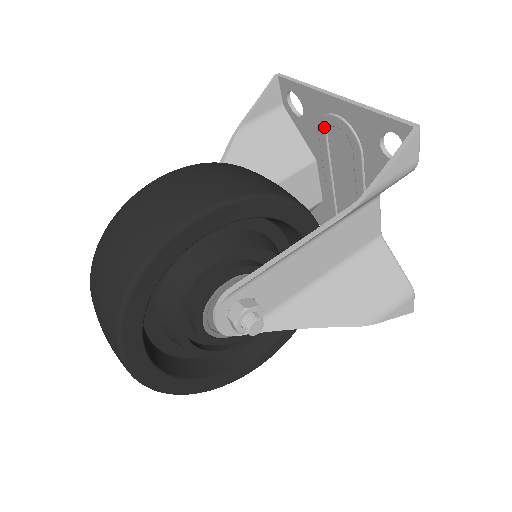
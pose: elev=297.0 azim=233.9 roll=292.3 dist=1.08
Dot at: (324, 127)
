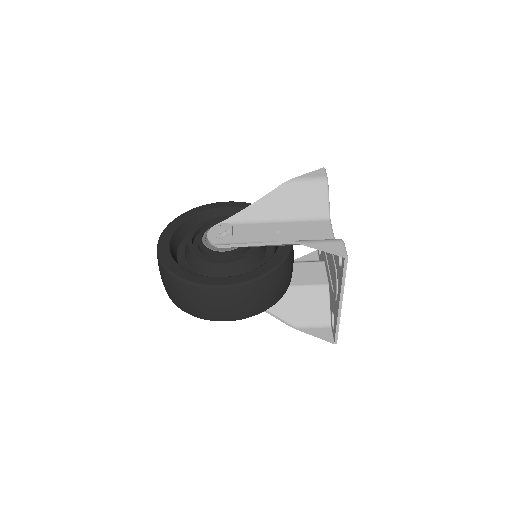
Dot at: (335, 277)
